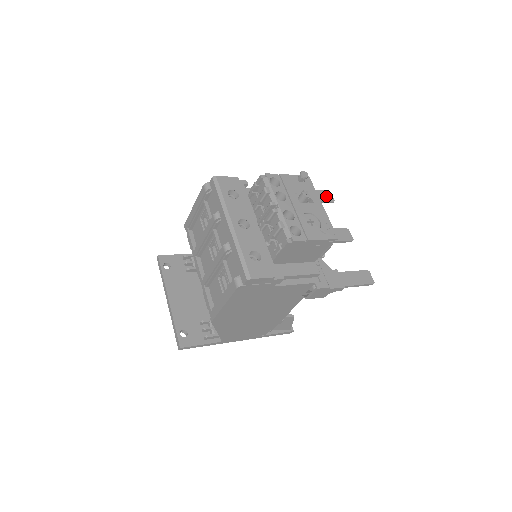
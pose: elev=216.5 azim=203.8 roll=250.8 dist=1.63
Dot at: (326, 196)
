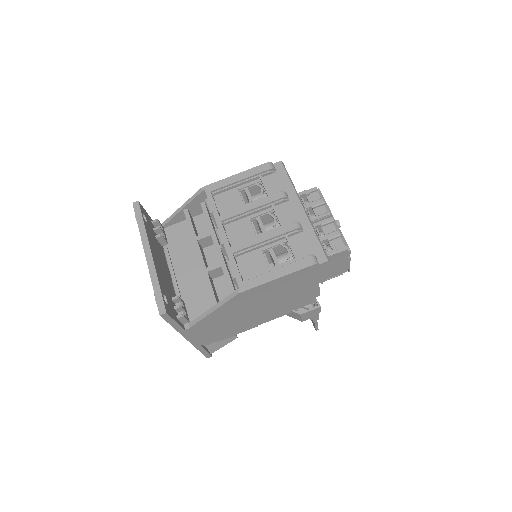
Dot at: occluded
